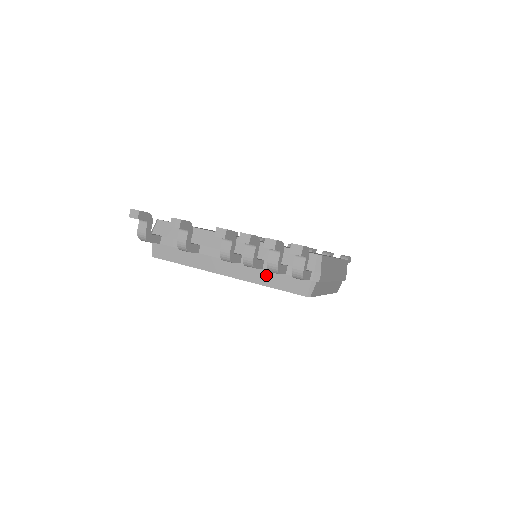
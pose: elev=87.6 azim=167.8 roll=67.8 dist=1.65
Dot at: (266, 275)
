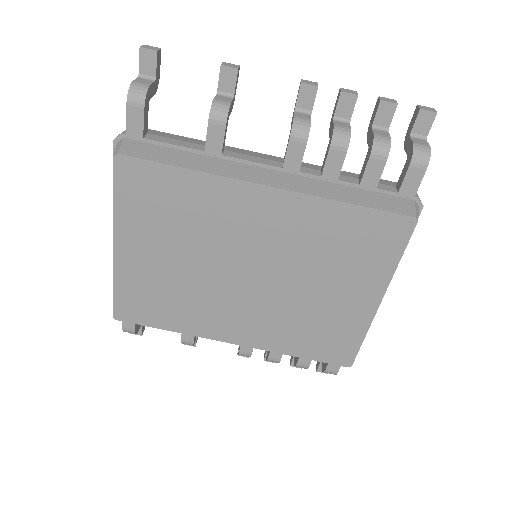
Dot at: (343, 190)
